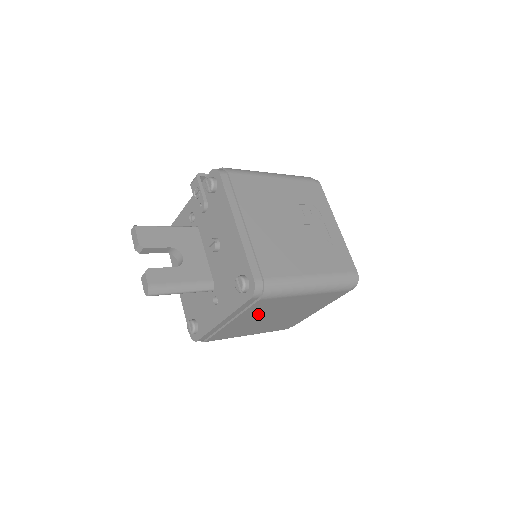
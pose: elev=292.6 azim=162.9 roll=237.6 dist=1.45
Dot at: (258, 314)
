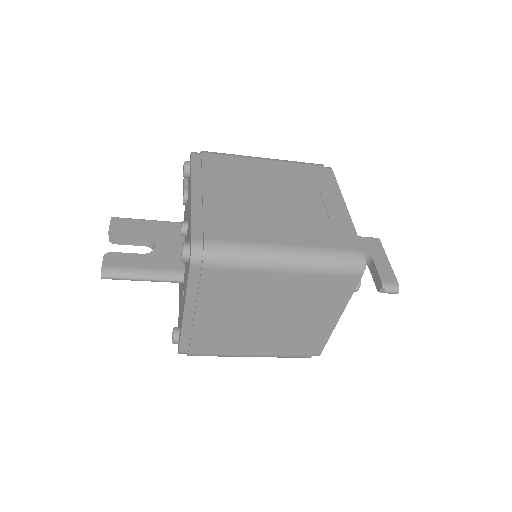
Dot at: (228, 305)
